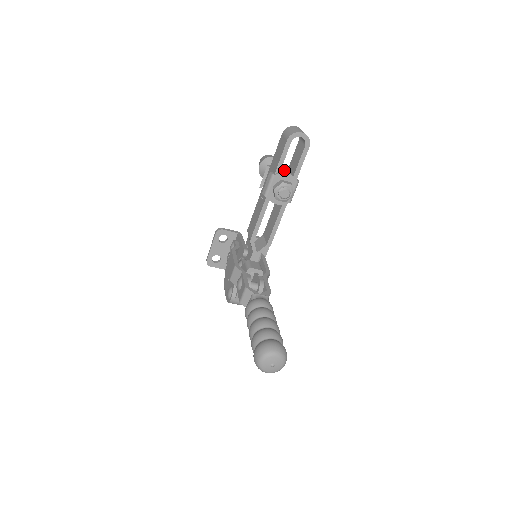
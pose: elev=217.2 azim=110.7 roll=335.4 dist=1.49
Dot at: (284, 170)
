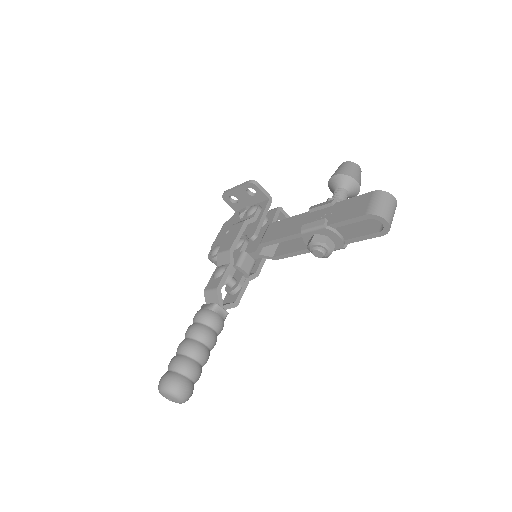
Dot at: occluded
